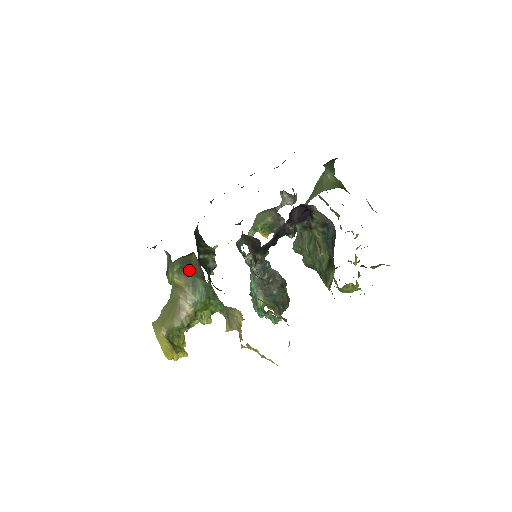
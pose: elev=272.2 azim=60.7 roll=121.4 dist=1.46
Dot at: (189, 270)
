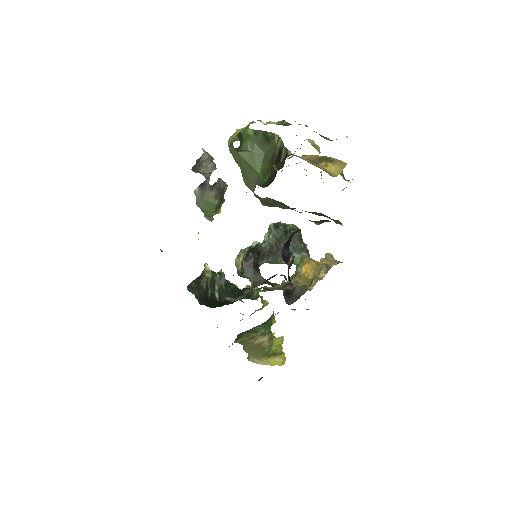
Dot at: (241, 335)
